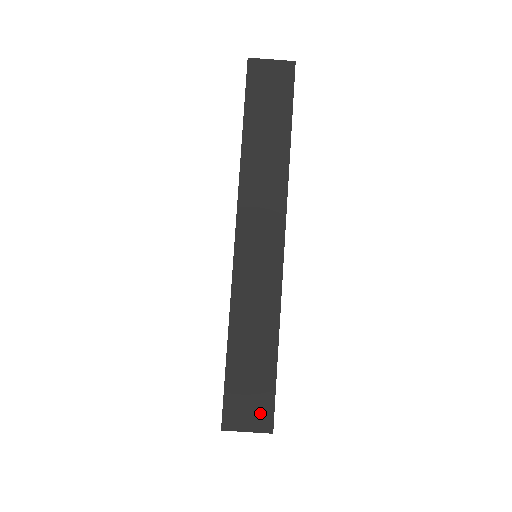
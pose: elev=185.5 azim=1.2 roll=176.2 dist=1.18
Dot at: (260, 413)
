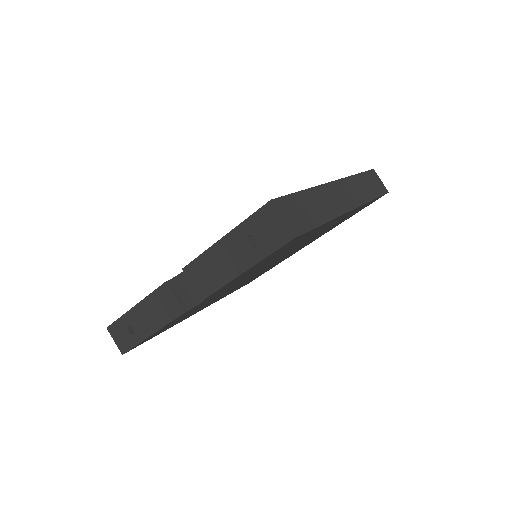
Dot at: (296, 224)
